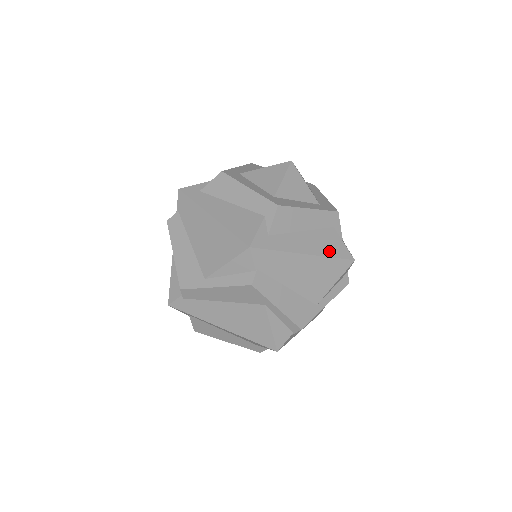
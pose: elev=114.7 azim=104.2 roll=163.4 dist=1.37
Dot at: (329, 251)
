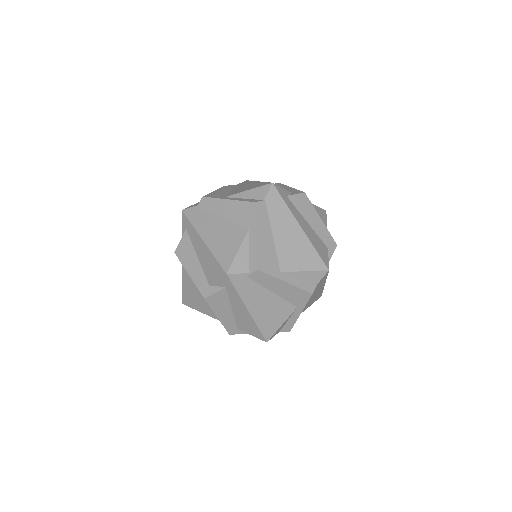
Dot at: (316, 246)
